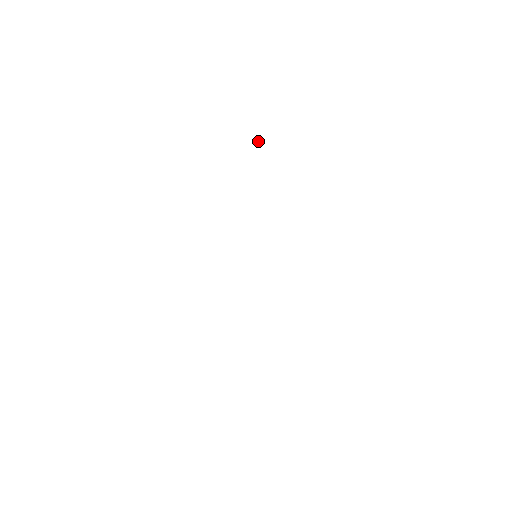
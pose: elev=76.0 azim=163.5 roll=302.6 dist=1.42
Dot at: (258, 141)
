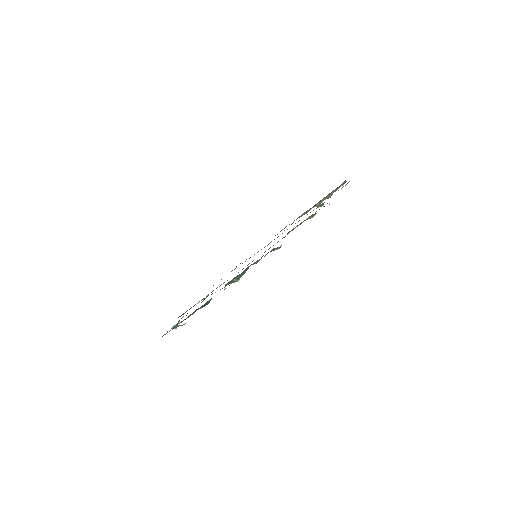
Dot at: (327, 198)
